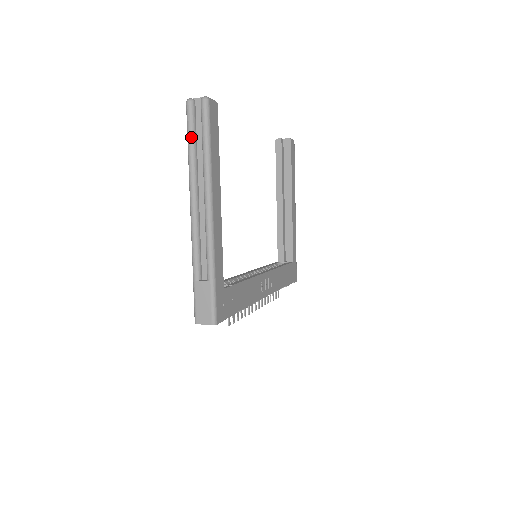
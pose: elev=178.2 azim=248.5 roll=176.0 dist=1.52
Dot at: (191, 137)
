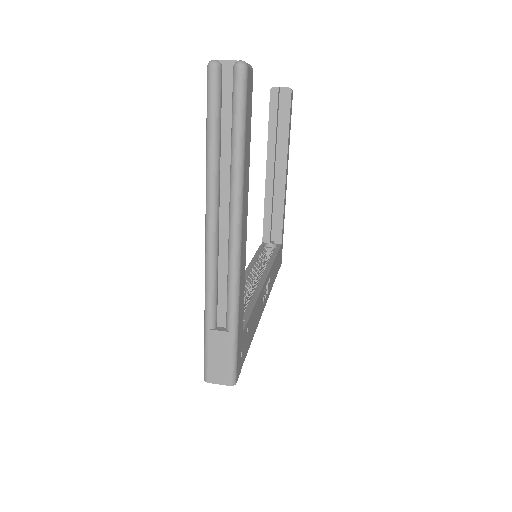
Dot at: (214, 125)
